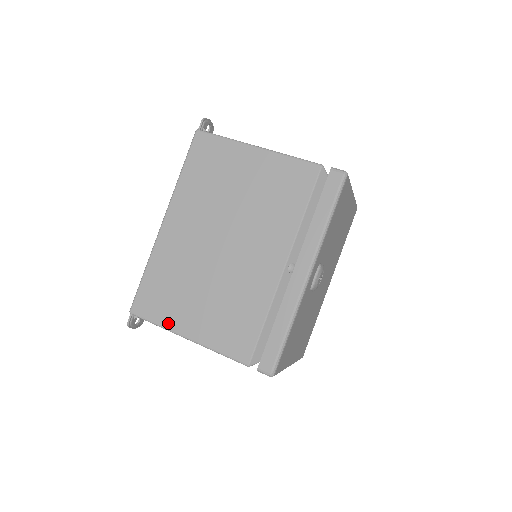
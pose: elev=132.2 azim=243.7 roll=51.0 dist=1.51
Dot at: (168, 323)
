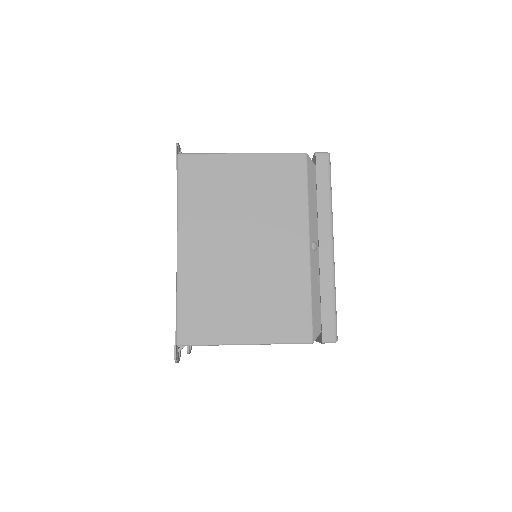
Dot at: (222, 338)
